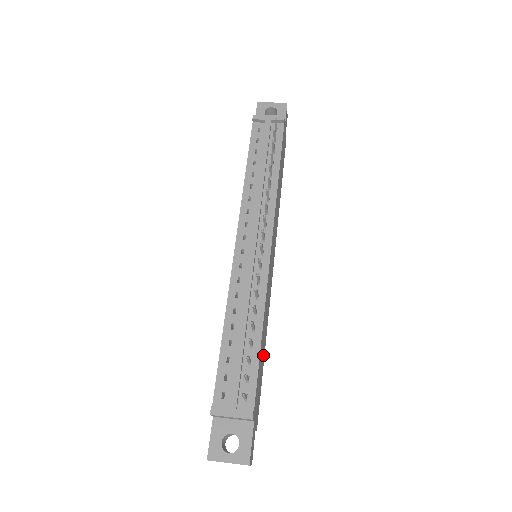
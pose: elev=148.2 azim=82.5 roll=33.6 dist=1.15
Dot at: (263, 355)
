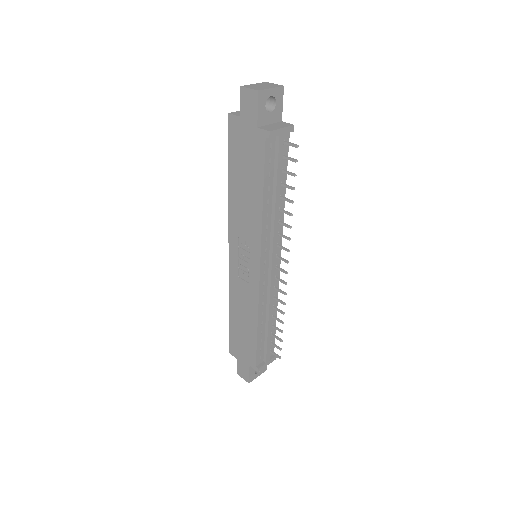
Dot at: occluded
